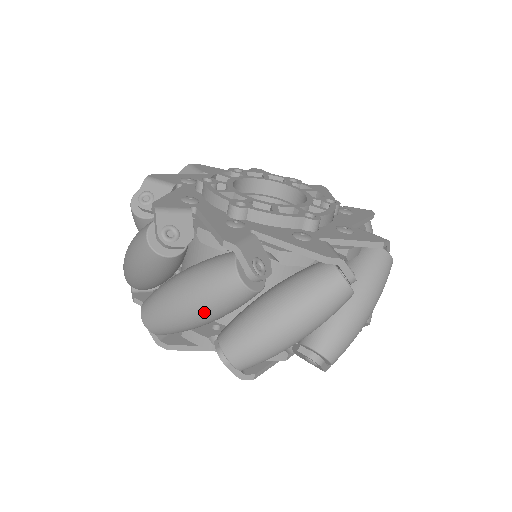
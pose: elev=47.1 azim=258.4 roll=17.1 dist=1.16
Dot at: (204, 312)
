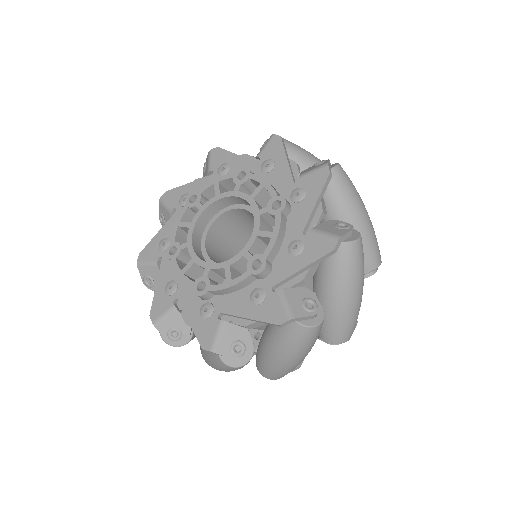
Dot at: occluded
